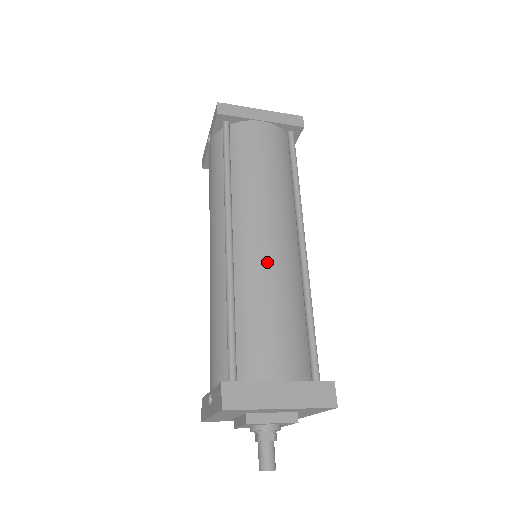
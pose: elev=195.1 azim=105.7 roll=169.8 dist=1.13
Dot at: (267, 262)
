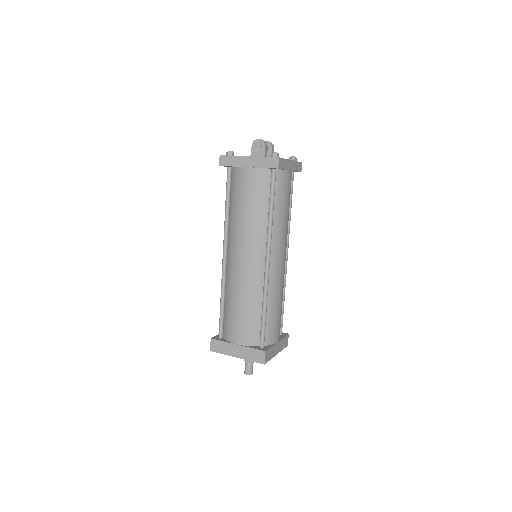
Dot at: (239, 278)
